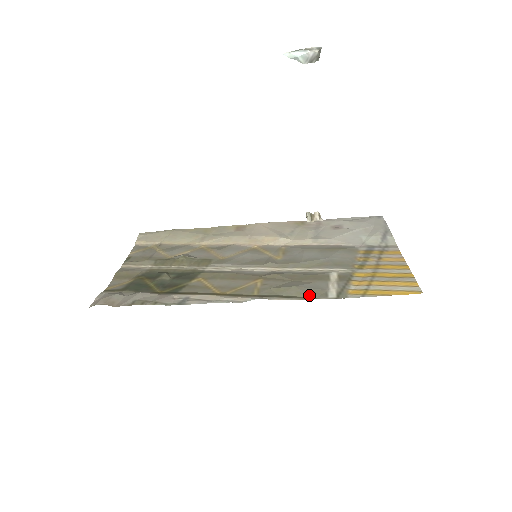
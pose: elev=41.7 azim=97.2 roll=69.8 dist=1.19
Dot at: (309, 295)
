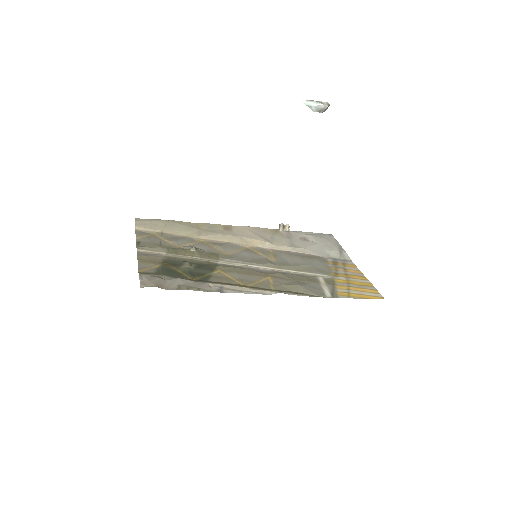
Dot at: (313, 293)
